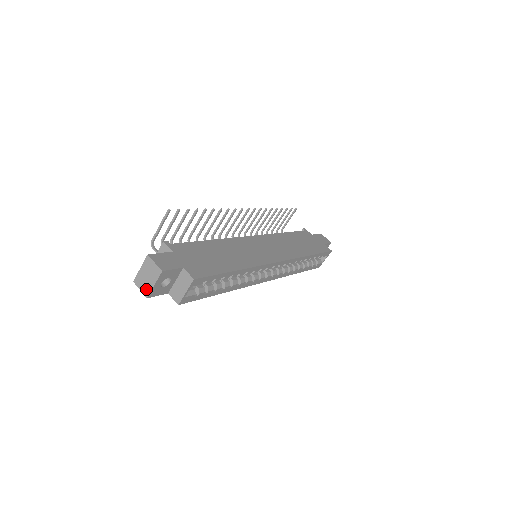
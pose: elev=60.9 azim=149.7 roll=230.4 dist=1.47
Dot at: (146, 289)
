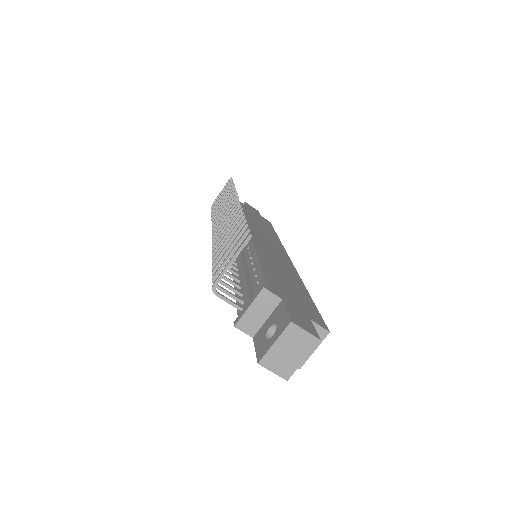
Dot at: (286, 369)
